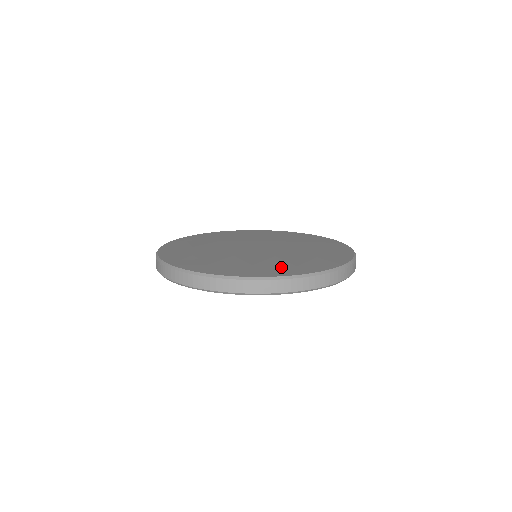
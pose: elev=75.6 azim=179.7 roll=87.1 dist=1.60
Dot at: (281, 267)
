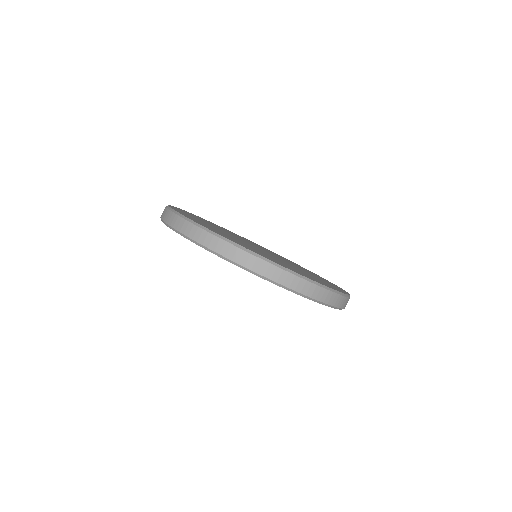
Dot at: (212, 228)
